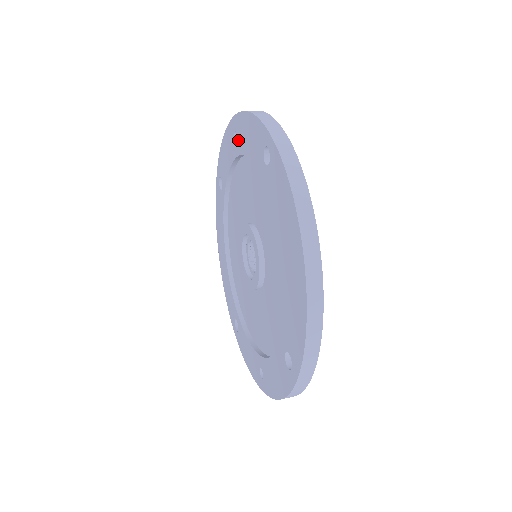
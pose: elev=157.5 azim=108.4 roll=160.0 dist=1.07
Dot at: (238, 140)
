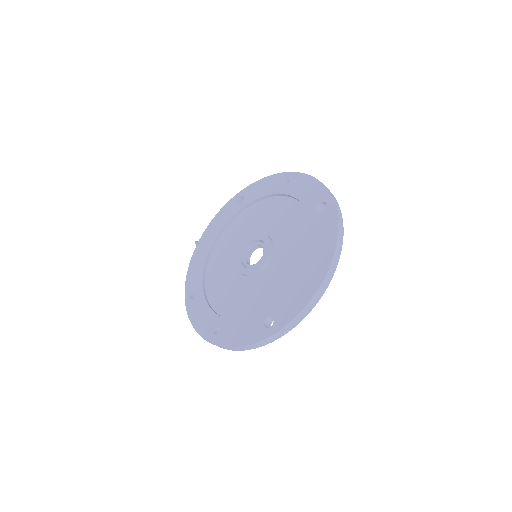
Dot at: (289, 186)
